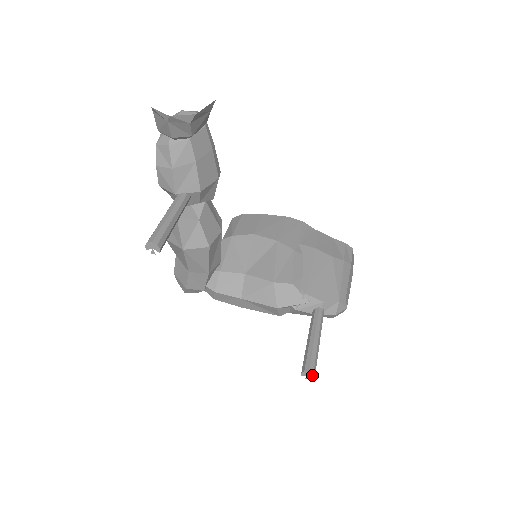
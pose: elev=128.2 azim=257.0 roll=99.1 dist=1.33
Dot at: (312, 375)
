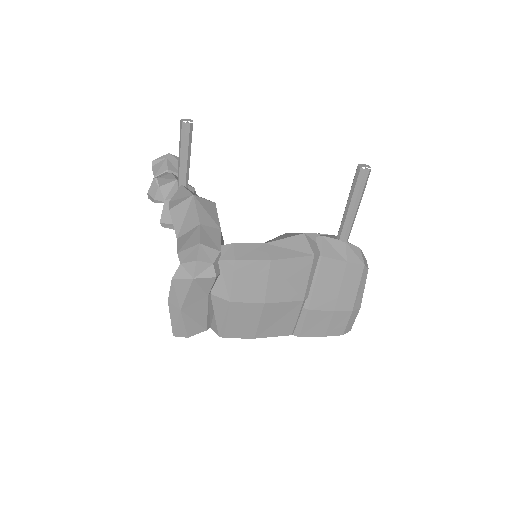
Dot at: (367, 166)
